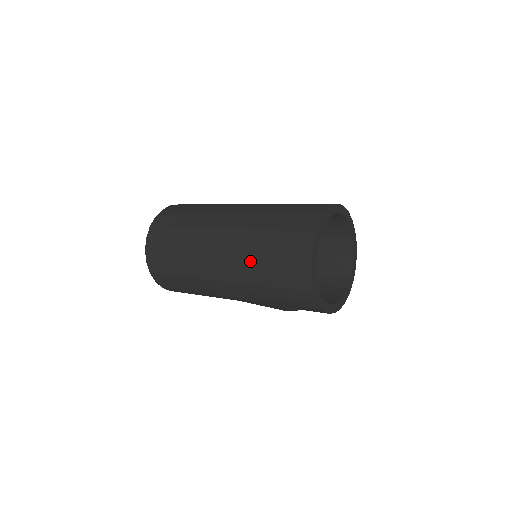
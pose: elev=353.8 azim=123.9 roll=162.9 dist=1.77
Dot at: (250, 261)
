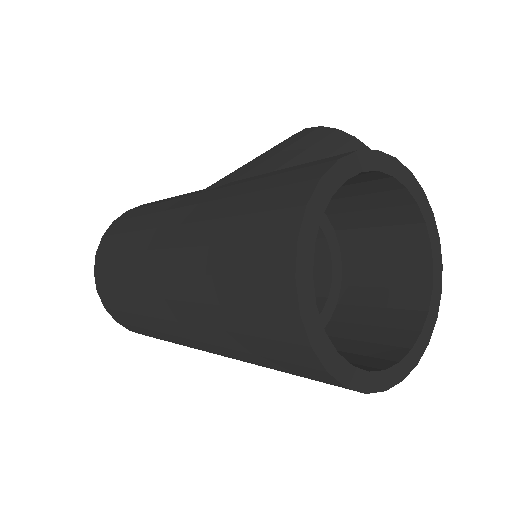
Dot at: (233, 352)
